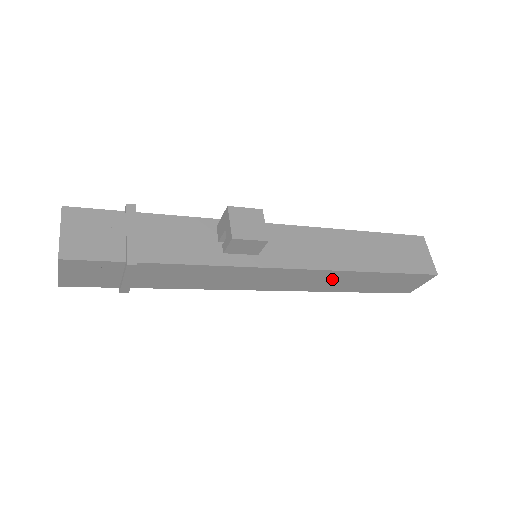
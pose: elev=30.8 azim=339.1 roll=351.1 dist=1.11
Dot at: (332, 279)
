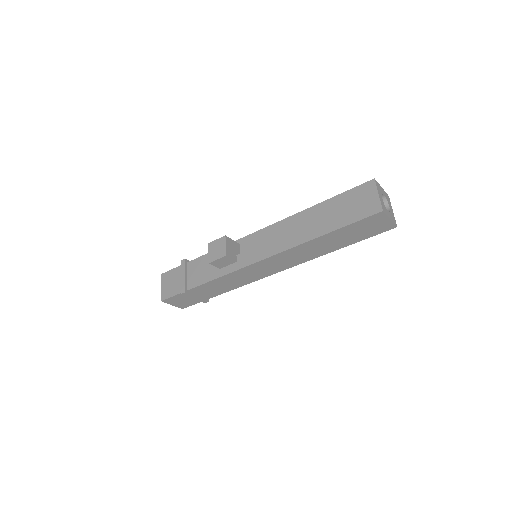
Dot at: (303, 251)
